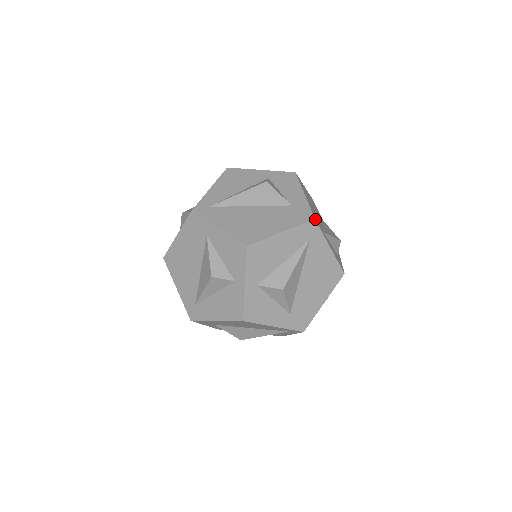
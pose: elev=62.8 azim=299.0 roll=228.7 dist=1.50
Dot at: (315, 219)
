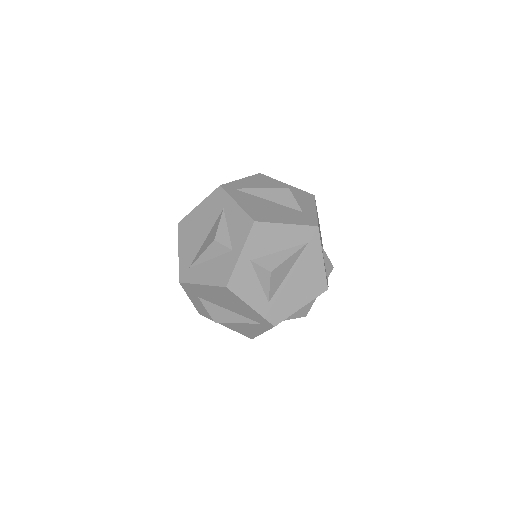
Dot at: (318, 227)
